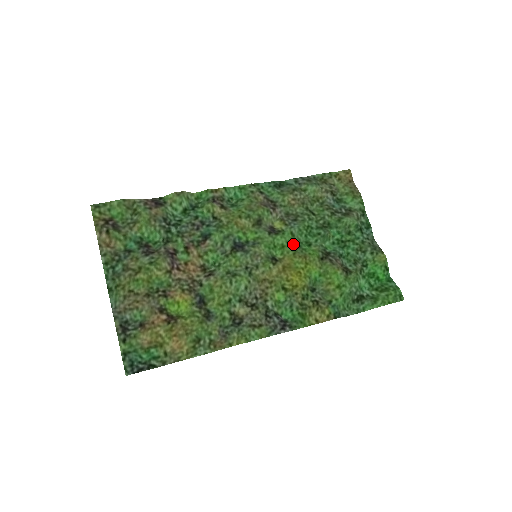
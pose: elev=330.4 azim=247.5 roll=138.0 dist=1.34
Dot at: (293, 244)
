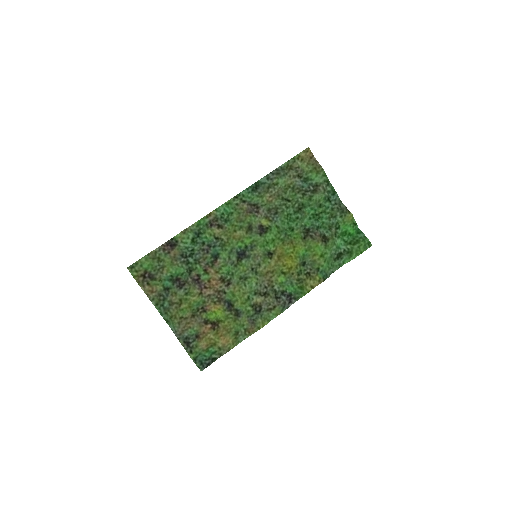
Dot at: (280, 235)
